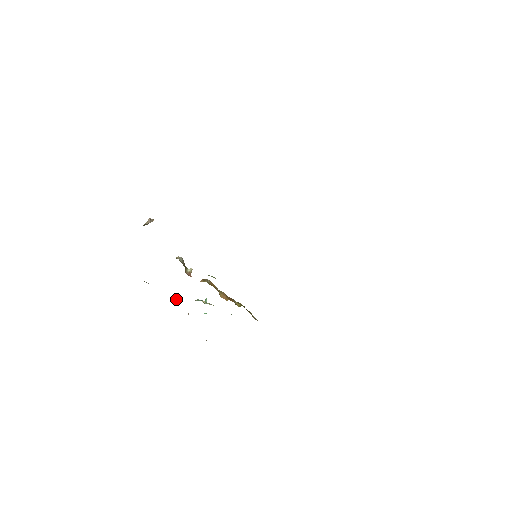
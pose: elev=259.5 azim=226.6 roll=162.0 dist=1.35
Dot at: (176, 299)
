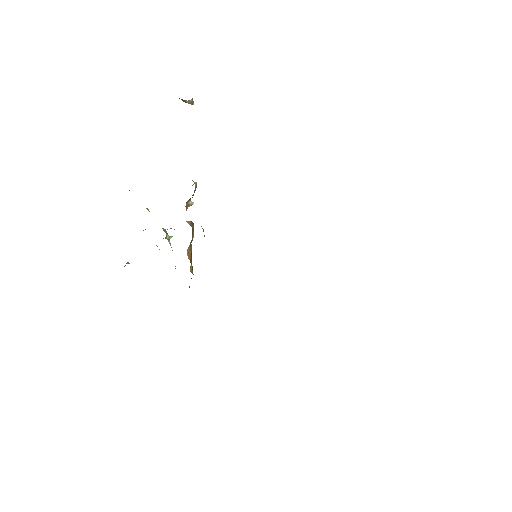
Dot at: occluded
